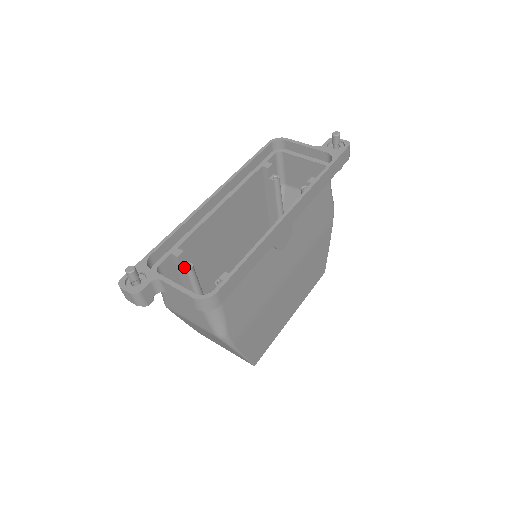
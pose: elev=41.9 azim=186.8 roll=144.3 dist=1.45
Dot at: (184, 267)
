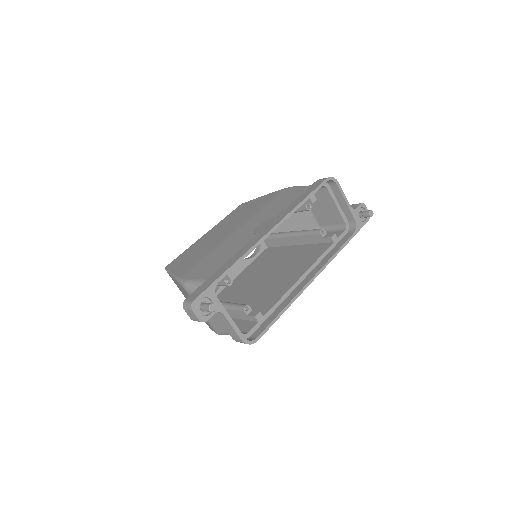
Dot at: (226, 282)
